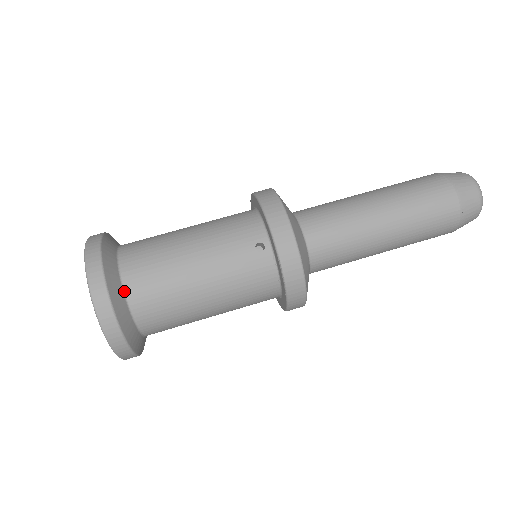
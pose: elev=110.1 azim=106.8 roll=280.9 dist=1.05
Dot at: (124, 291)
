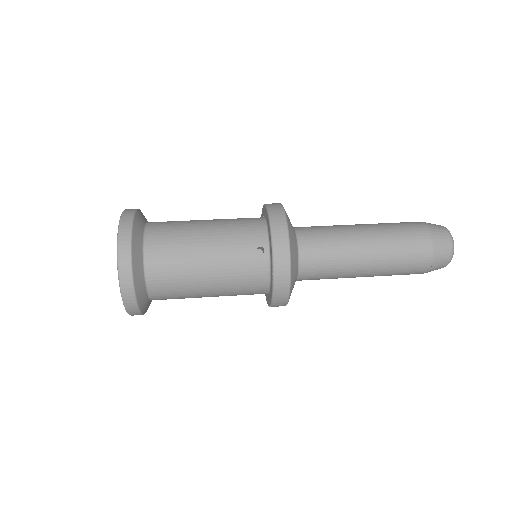
Dot at: (144, 261)
